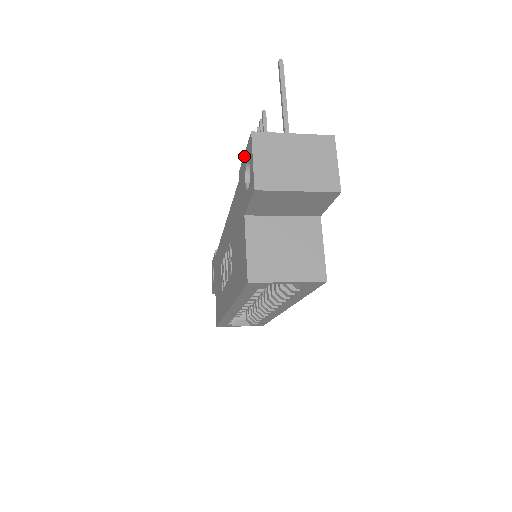
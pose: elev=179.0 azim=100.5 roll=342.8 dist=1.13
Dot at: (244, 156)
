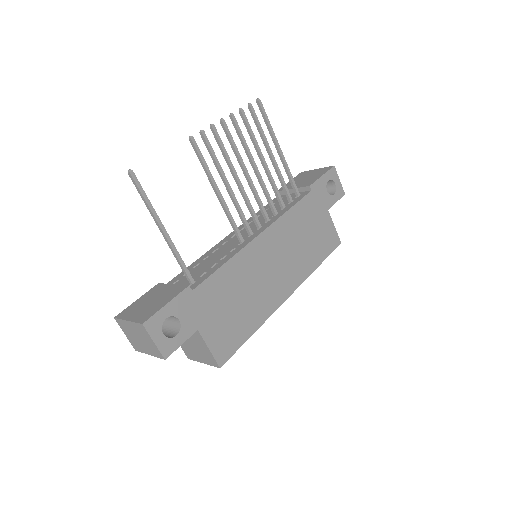
Dot at: (138, 301)
